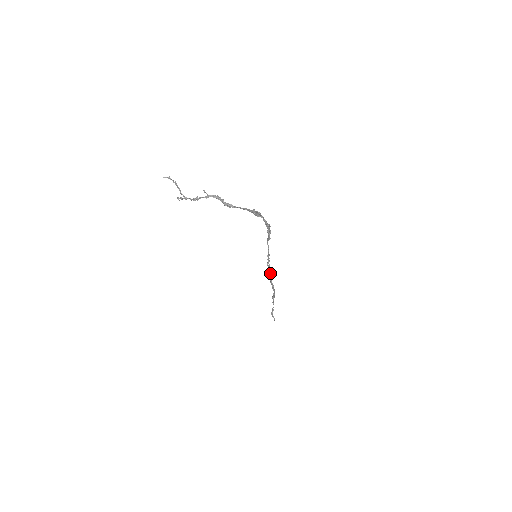
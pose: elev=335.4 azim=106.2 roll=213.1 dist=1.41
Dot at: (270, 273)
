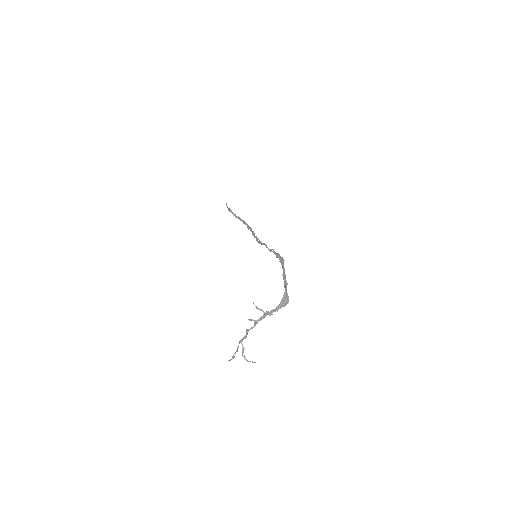
Dot at: (257, 239)
